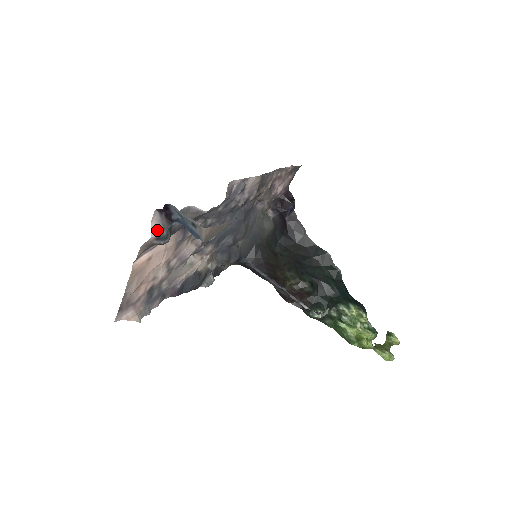
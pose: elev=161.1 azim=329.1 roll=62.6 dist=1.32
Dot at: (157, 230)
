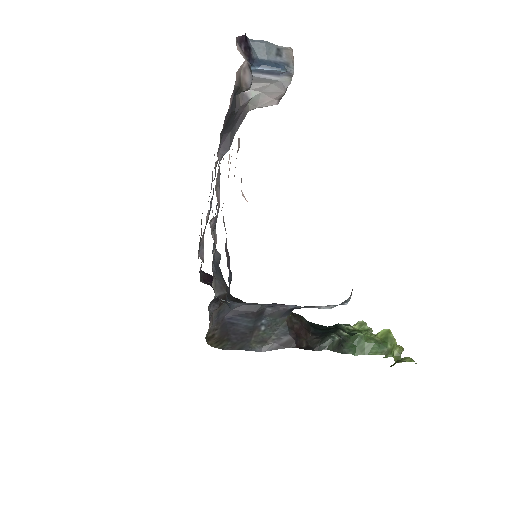
Dot at: (245, 58)
